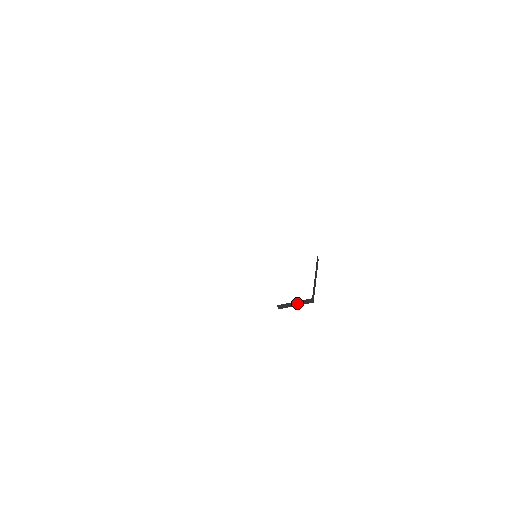
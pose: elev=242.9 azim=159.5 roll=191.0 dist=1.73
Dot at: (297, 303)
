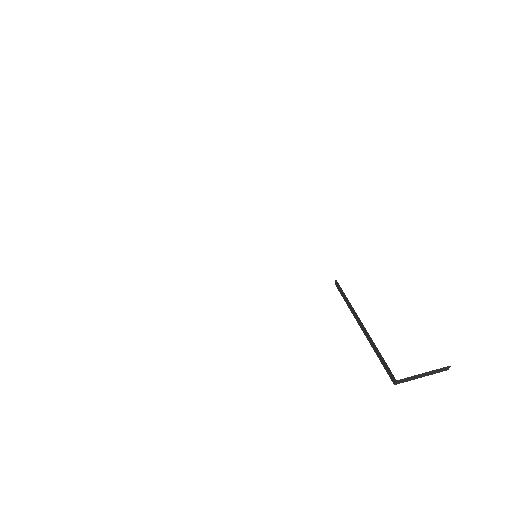
Dot at: (427, 374)
